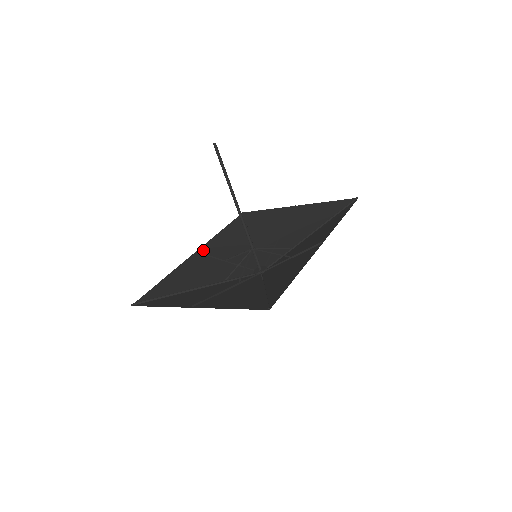
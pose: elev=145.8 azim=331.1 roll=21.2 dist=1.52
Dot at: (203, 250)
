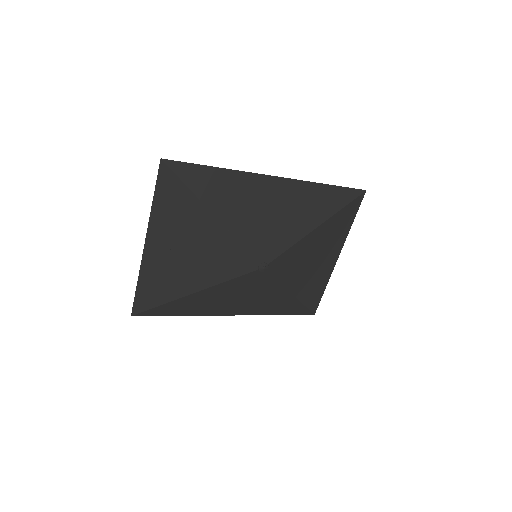
Dot at: (240, 312)
